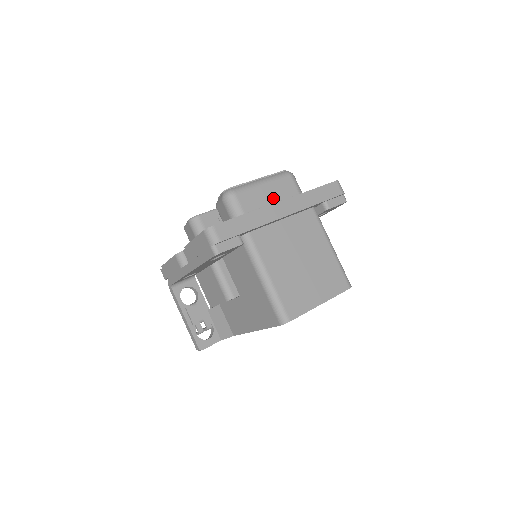
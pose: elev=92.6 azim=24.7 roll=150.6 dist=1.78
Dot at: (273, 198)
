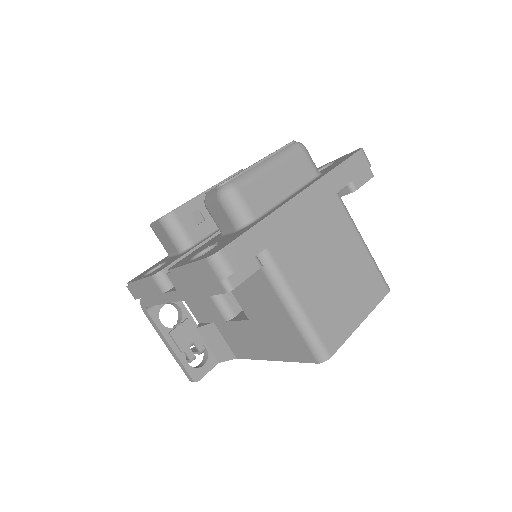
Dot at: (286, 186)
